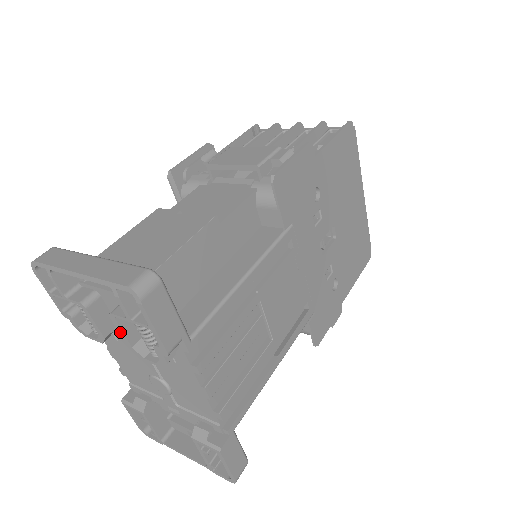
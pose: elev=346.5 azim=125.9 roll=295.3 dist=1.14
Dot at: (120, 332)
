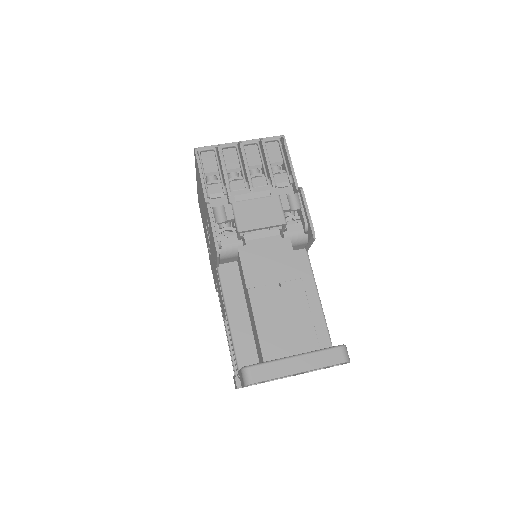
Dot at: occluded
